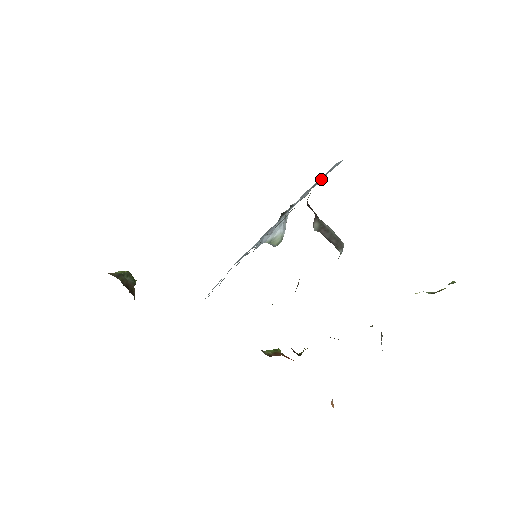
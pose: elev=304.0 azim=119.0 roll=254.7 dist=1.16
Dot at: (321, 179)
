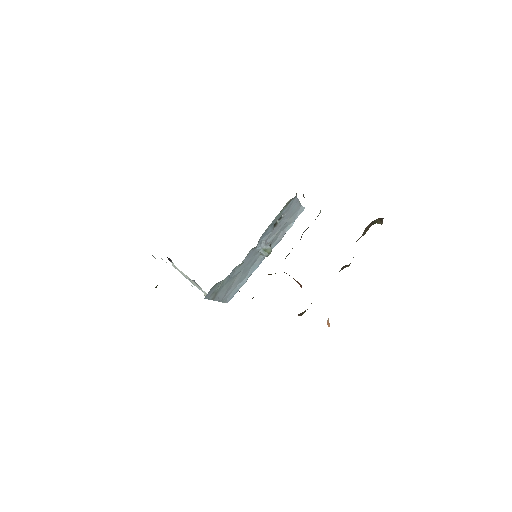
Dot at: (291, 224)
